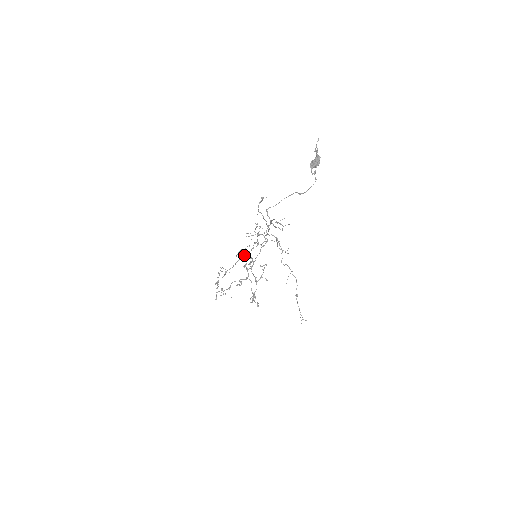
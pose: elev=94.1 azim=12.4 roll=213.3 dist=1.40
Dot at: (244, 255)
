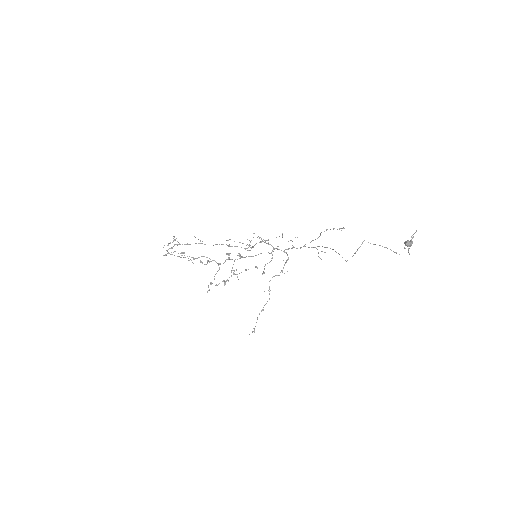
Dot at: (228, 245)
